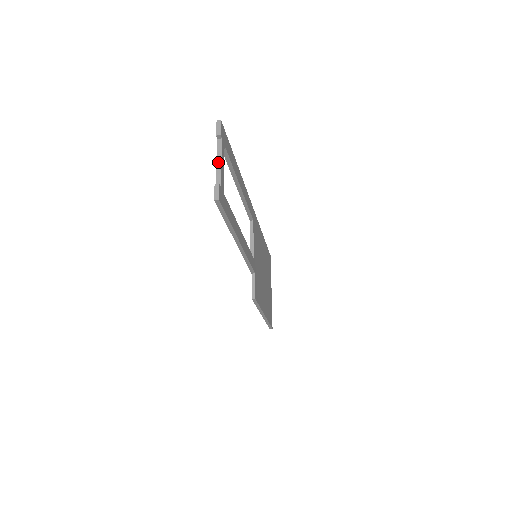
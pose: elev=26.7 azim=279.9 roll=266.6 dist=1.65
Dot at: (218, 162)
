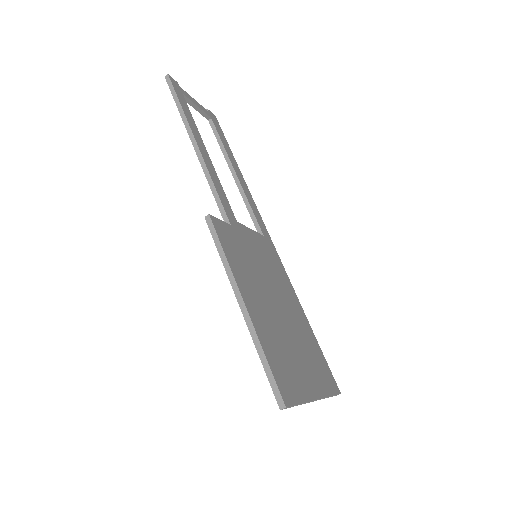
Dot at: occluded
